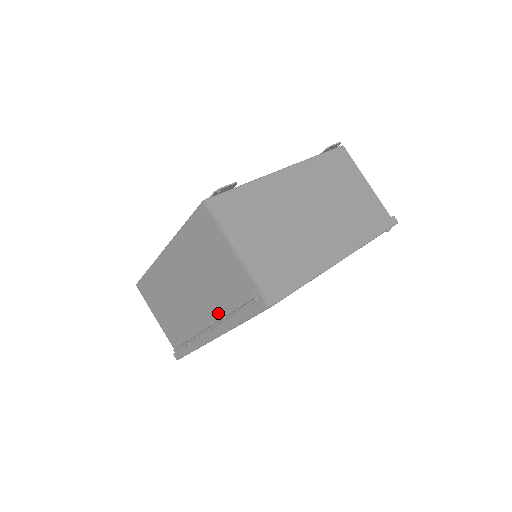
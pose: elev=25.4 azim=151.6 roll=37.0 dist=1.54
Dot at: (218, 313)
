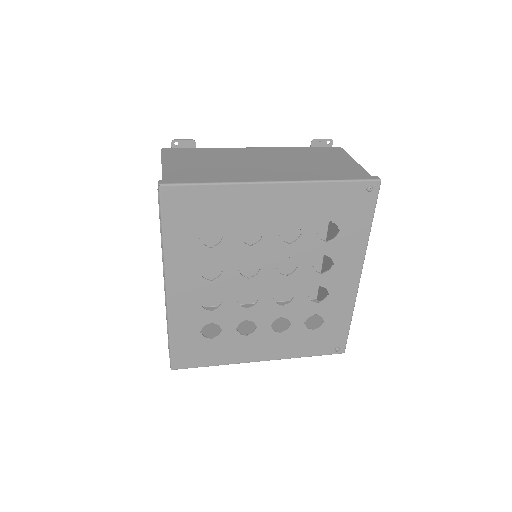
Dot at: occluded
